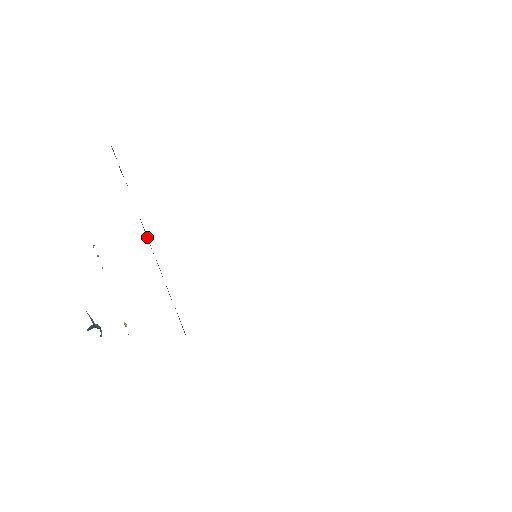
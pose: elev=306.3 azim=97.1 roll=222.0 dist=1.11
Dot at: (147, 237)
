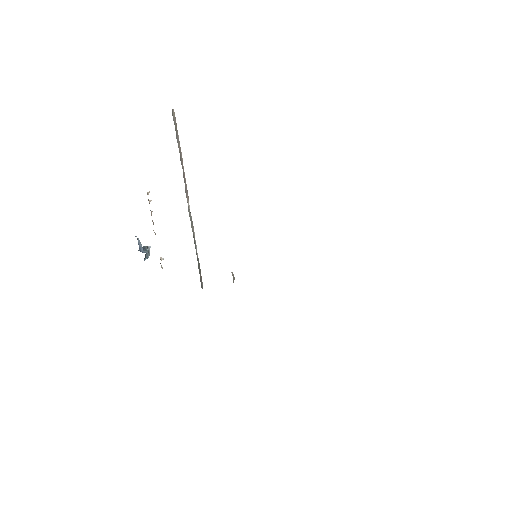
Dot at: (188, 199)
